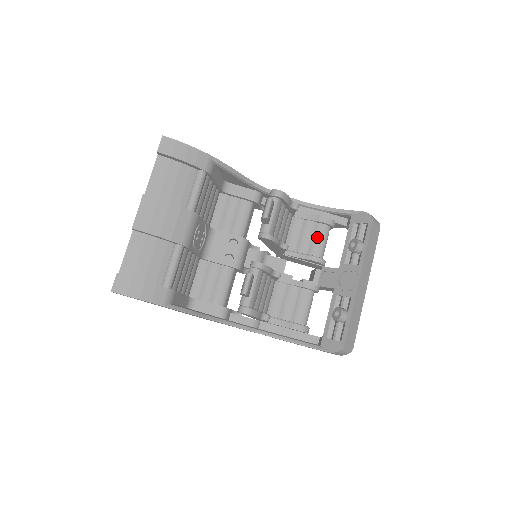
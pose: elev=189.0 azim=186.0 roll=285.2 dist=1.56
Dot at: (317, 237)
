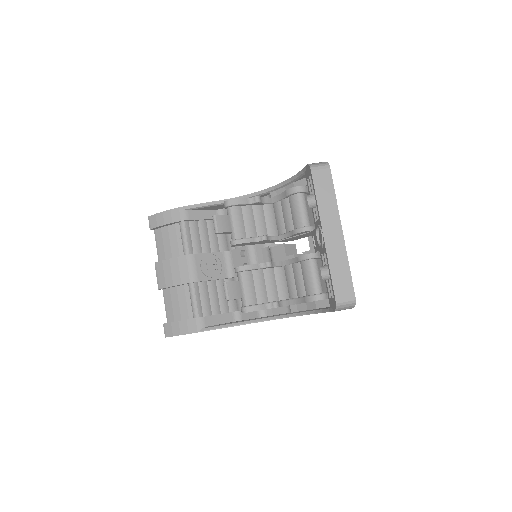
Dot at: (293, 210)
